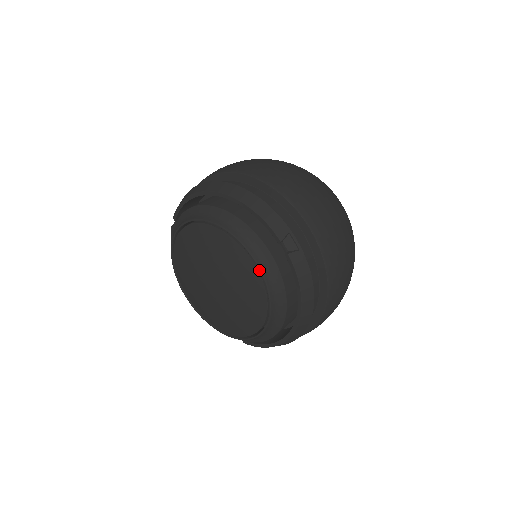
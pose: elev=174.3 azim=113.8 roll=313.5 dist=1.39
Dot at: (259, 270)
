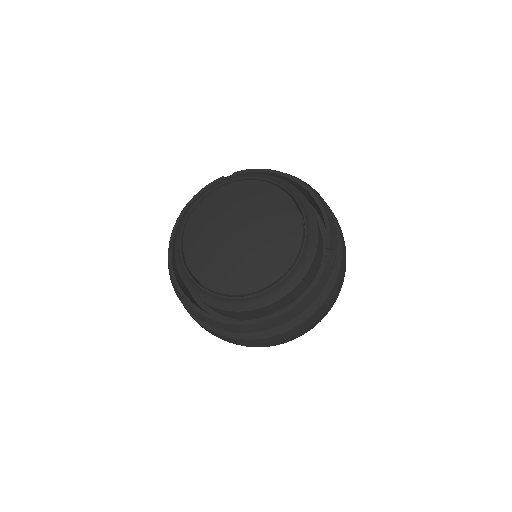
Dot at: (302, 249)
